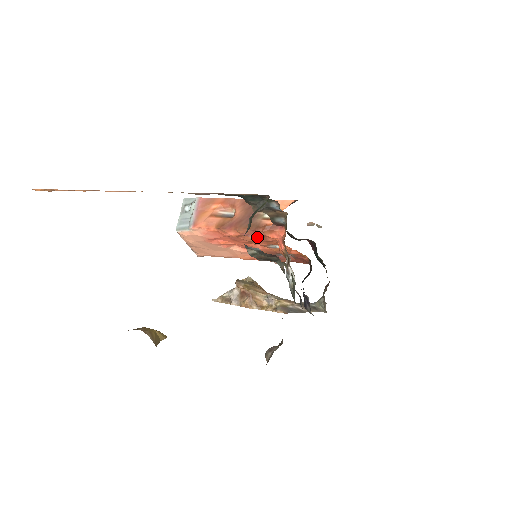
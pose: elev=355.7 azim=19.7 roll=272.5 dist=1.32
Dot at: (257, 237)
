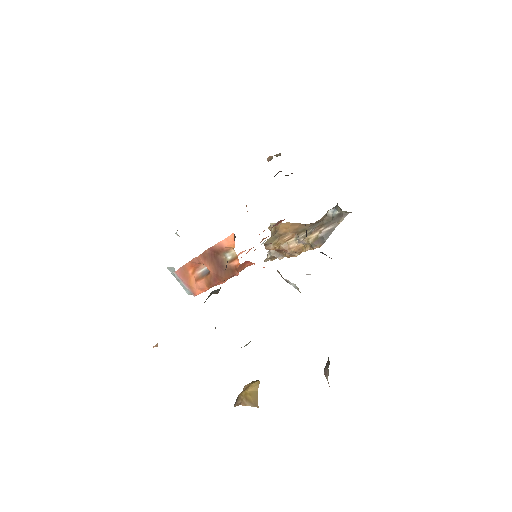
Dot at: occluded
